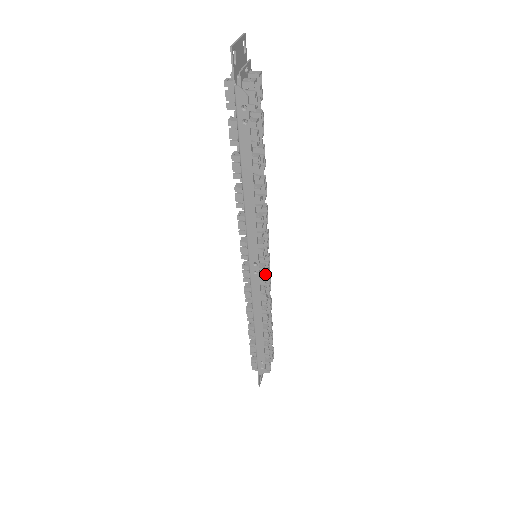
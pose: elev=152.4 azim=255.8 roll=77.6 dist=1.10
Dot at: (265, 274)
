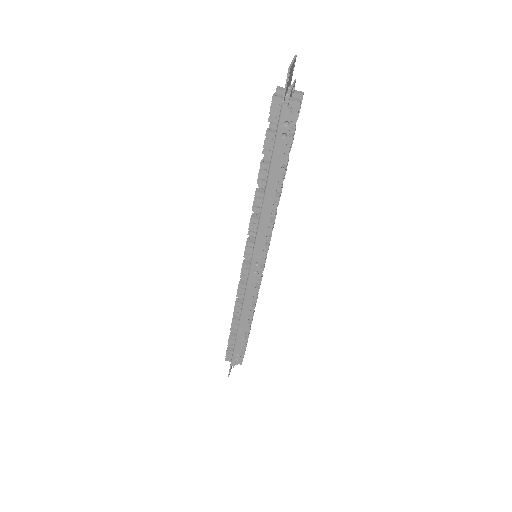
Dot at: occluded
